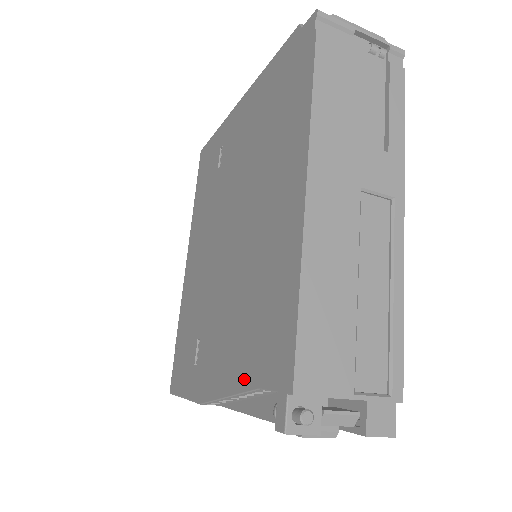
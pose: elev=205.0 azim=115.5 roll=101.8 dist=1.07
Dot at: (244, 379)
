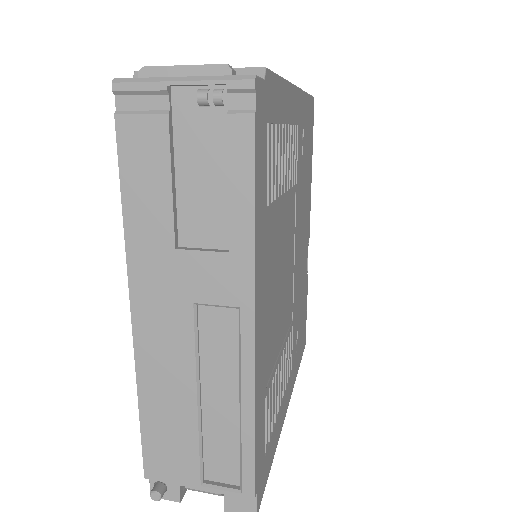
Dot at: occluded
